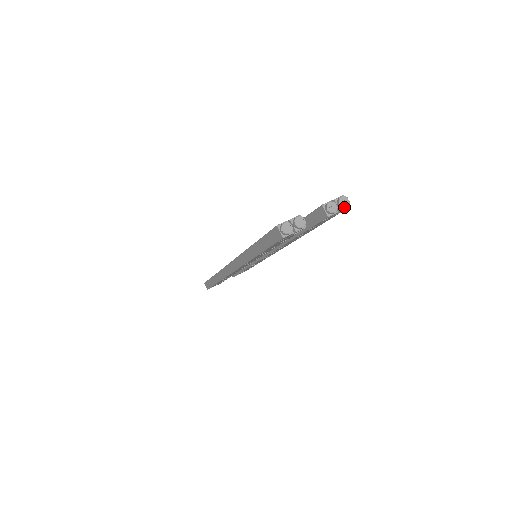
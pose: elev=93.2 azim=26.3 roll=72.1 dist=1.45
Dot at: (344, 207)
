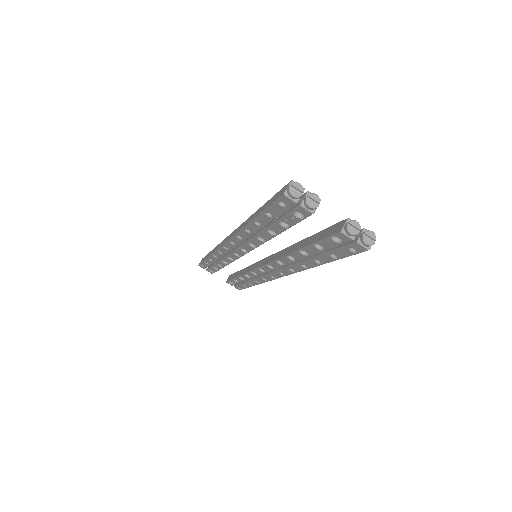
Dot at: (364, 241)
